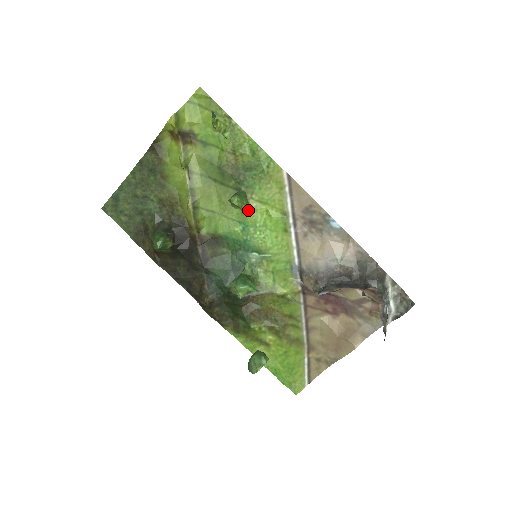
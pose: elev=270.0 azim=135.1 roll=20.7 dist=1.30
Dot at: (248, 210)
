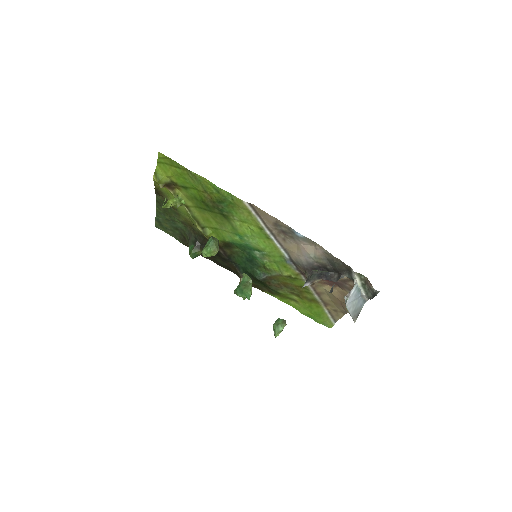
Dot at: (236, 227)
